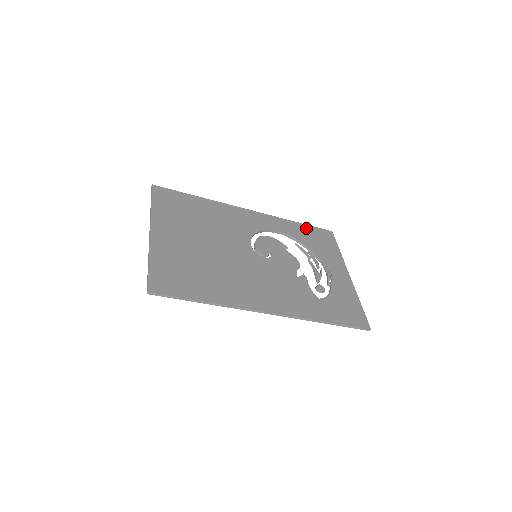
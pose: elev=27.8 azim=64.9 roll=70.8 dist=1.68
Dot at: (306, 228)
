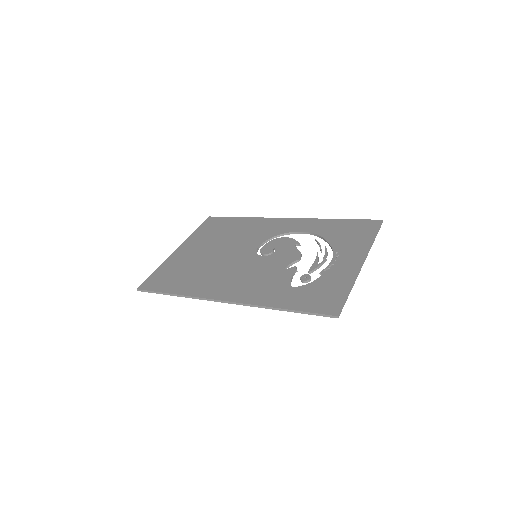
Dot at: (344, 223)
